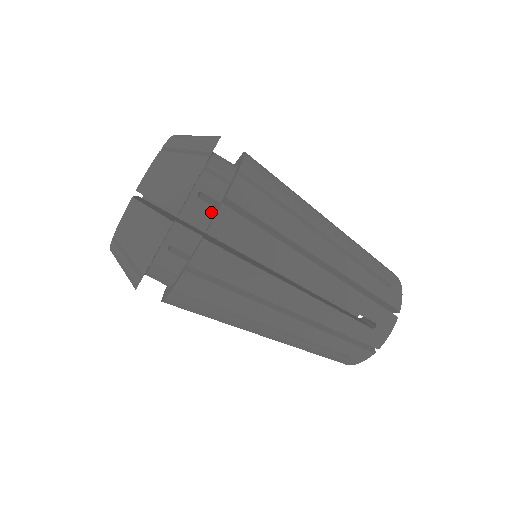
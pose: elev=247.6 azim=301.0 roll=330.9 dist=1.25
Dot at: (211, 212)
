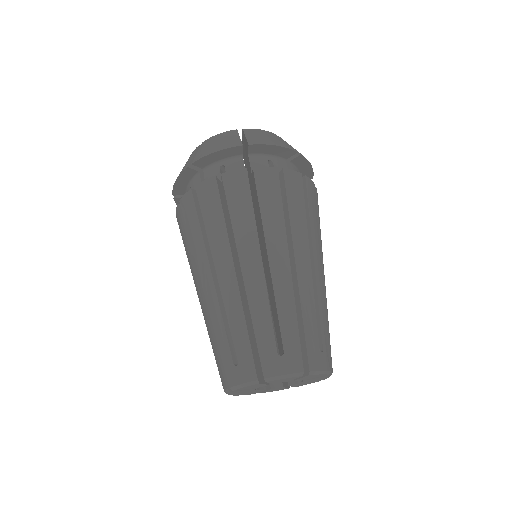
Dot at: occluded
